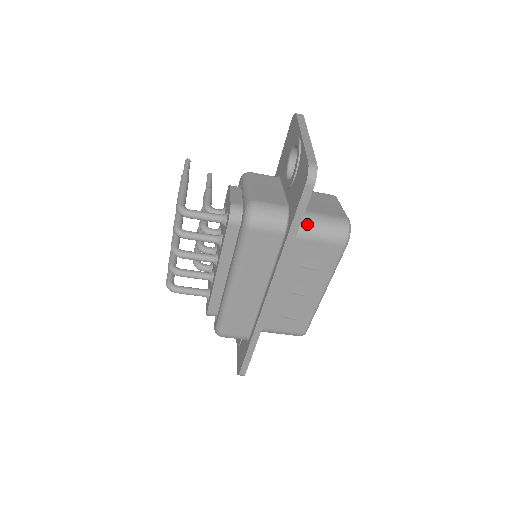
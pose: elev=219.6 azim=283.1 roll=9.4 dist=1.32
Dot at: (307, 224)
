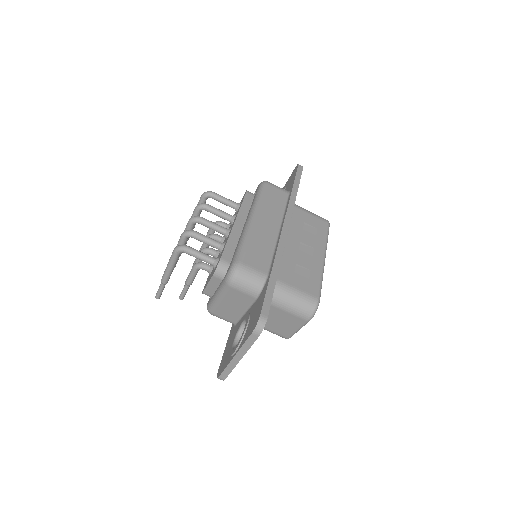
Dot at: occluded
